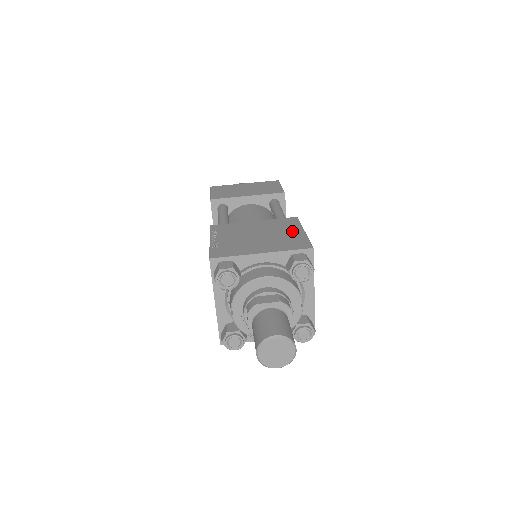
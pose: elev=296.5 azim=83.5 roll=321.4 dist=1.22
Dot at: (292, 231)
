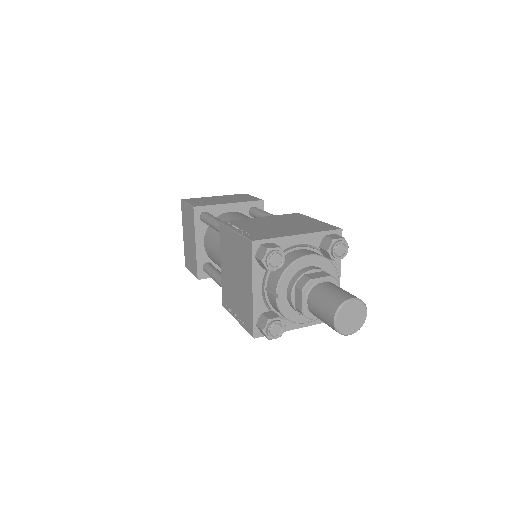
Dot at: (307, 220)
